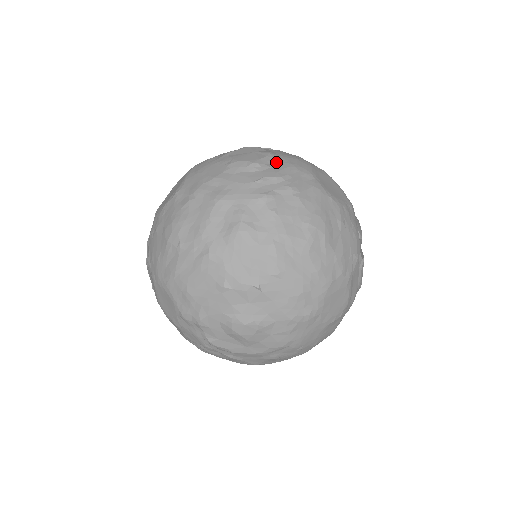
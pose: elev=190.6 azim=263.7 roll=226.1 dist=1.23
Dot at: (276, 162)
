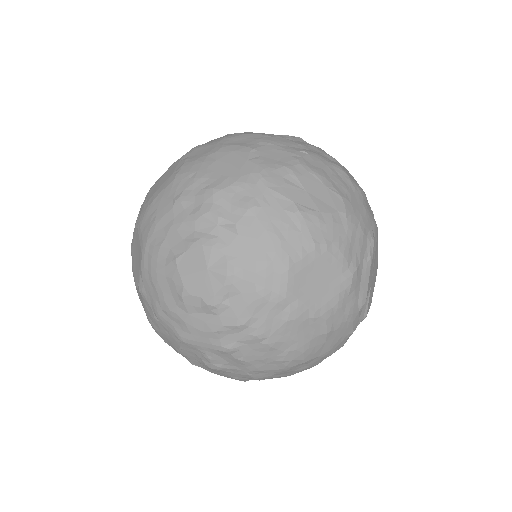
Dot at: (236, 293)
